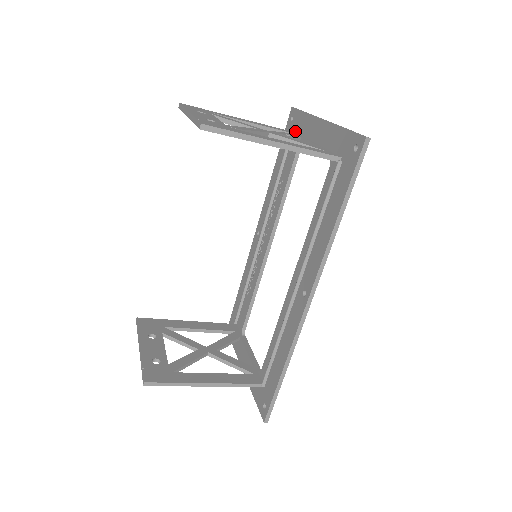
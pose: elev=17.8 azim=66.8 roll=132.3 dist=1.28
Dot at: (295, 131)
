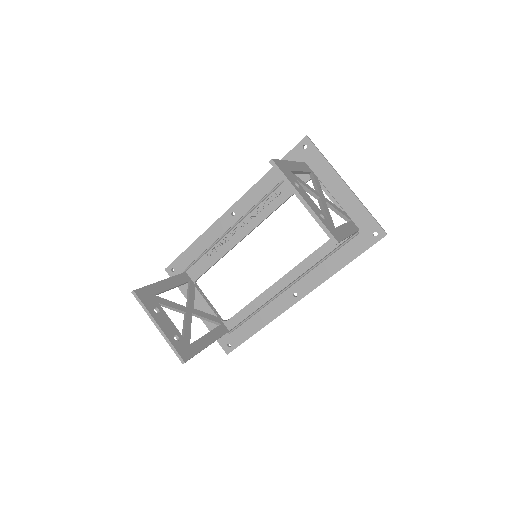
Dot at: (308, 164)
